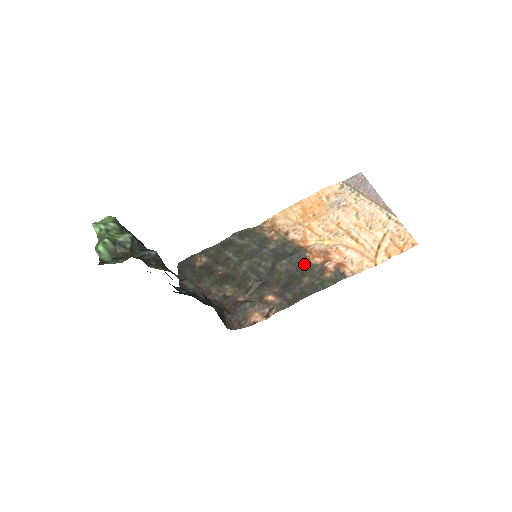
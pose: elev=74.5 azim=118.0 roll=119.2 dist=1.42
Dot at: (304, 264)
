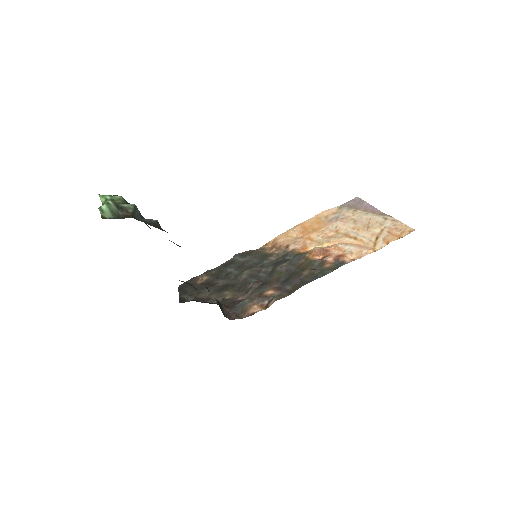
Dot at: (304, 262)
